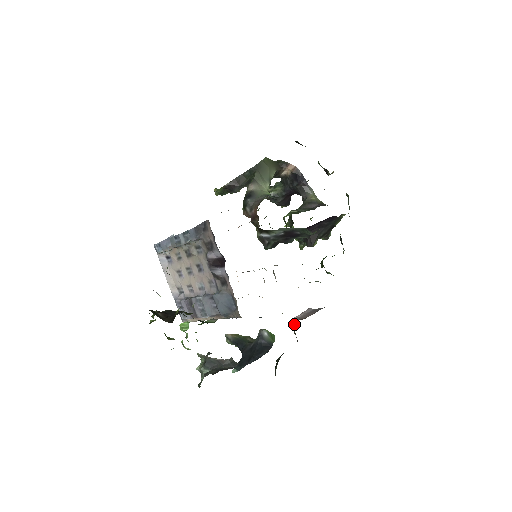
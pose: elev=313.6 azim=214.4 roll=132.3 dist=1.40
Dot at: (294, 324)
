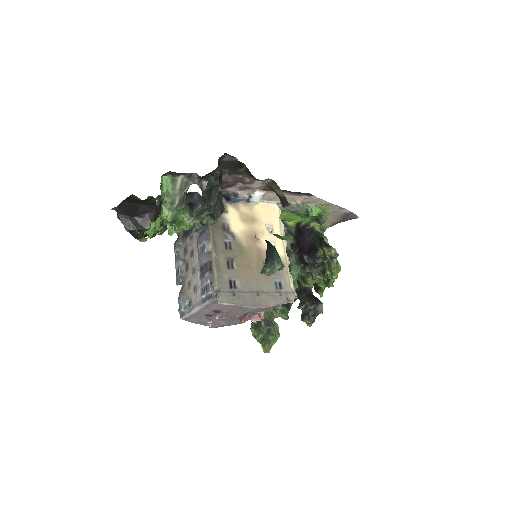
Dot at: occluded
